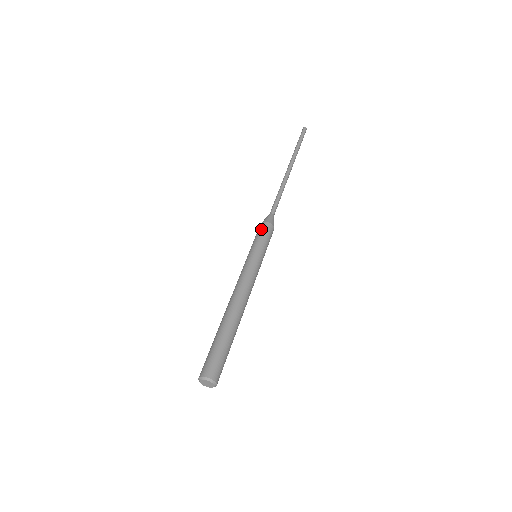
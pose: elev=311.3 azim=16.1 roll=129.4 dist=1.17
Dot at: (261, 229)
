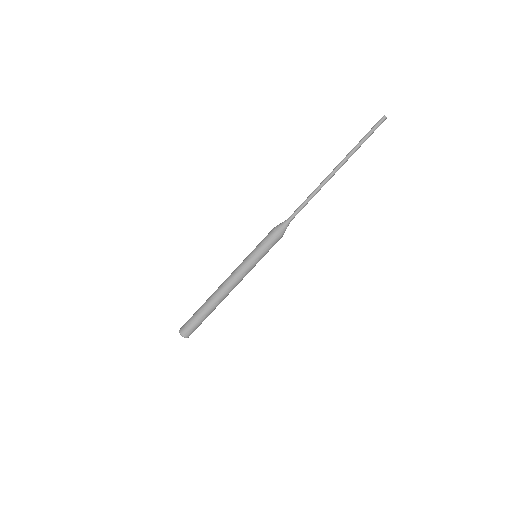
Dot at: (269, 236)
